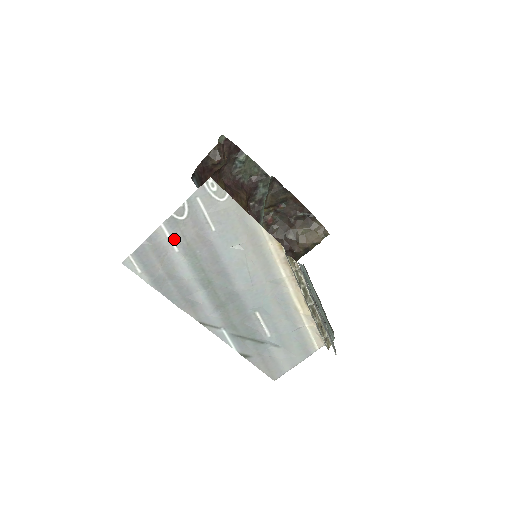
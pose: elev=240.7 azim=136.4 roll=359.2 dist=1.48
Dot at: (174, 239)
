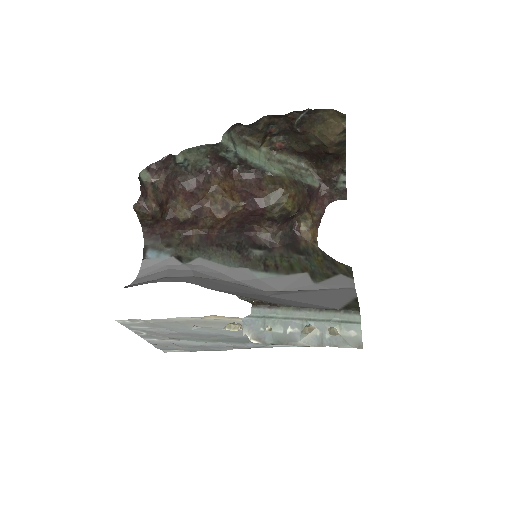
Dot at: (161, 339)
